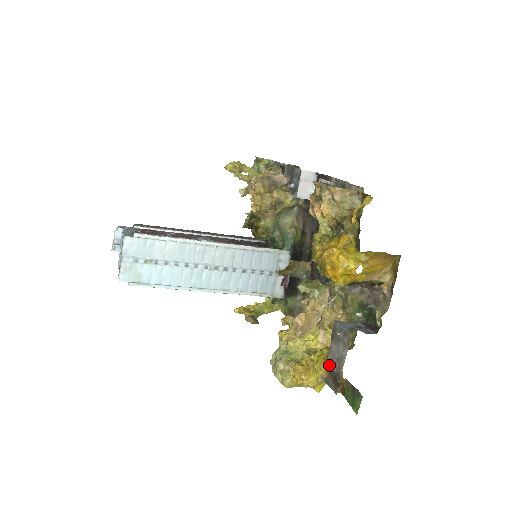
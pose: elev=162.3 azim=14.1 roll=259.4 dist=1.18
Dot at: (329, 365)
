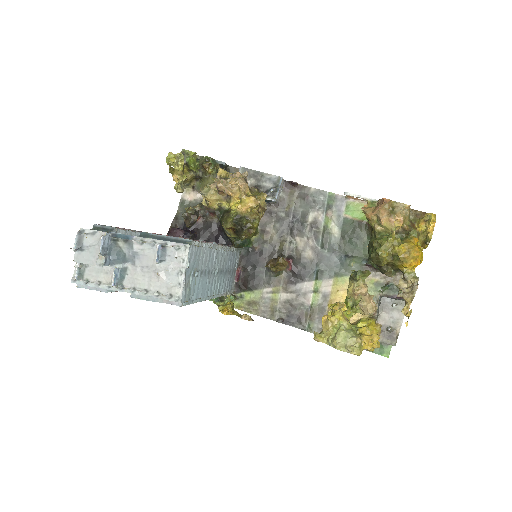
Dot at: (381, 329)
